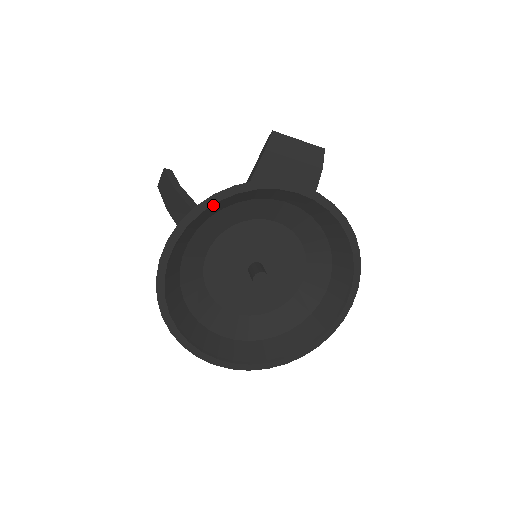
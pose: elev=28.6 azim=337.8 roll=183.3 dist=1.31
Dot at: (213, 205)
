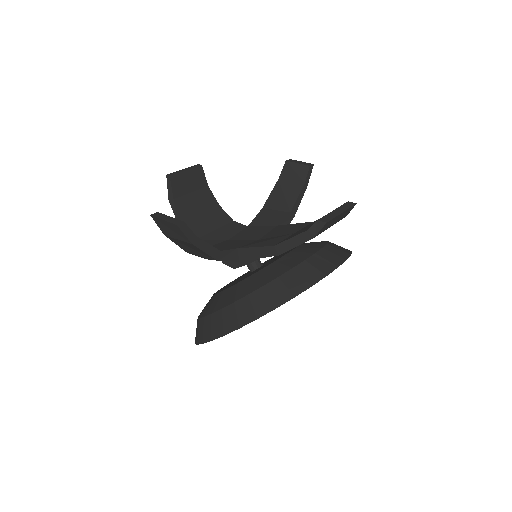
Dot at: (269, 309)
